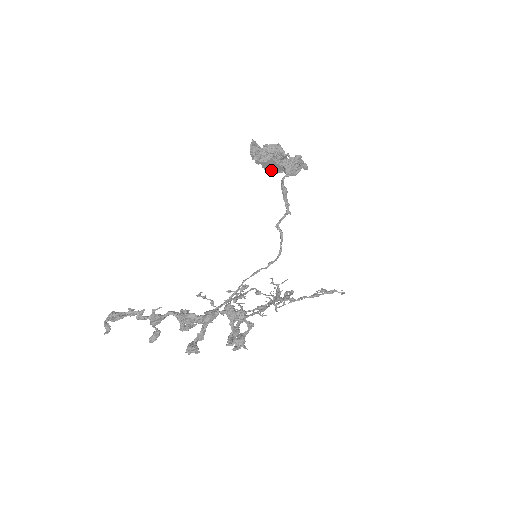
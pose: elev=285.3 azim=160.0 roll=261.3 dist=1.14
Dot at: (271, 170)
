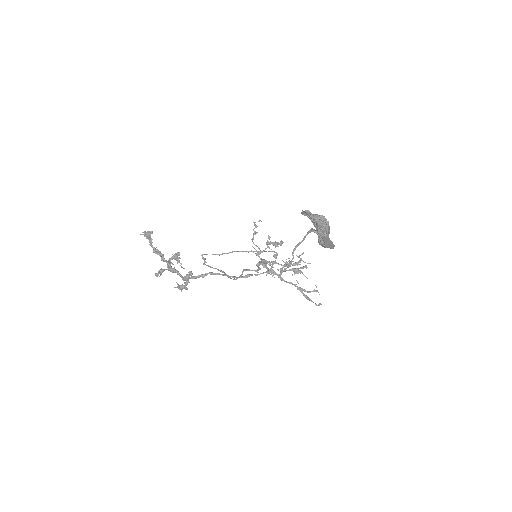
Dot at: occluded
